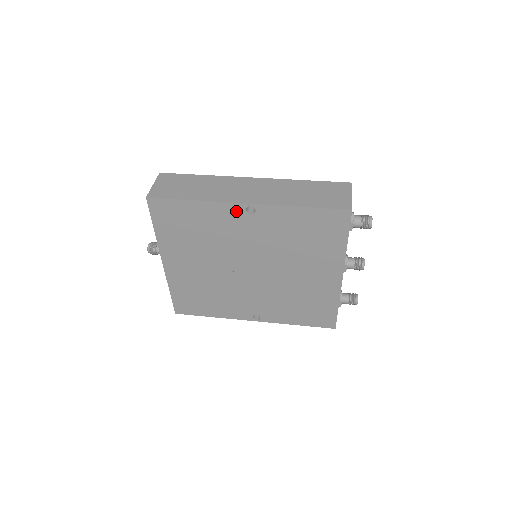
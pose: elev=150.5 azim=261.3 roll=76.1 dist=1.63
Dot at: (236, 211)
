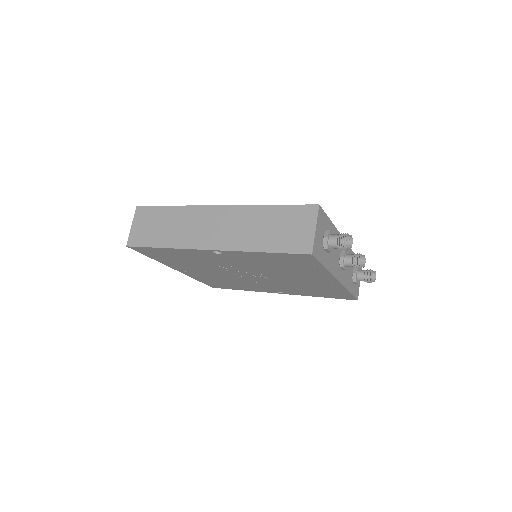
Dot at: (205, 253)
